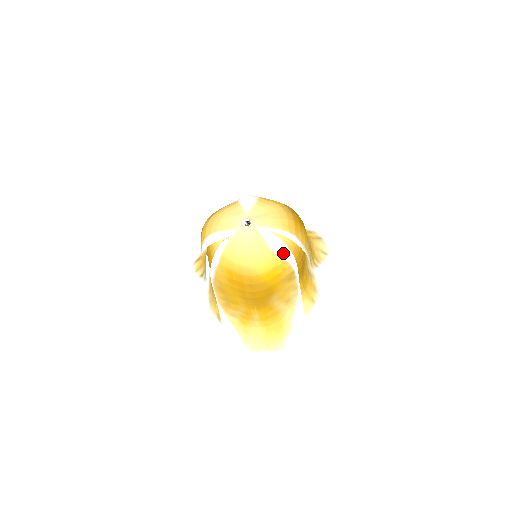
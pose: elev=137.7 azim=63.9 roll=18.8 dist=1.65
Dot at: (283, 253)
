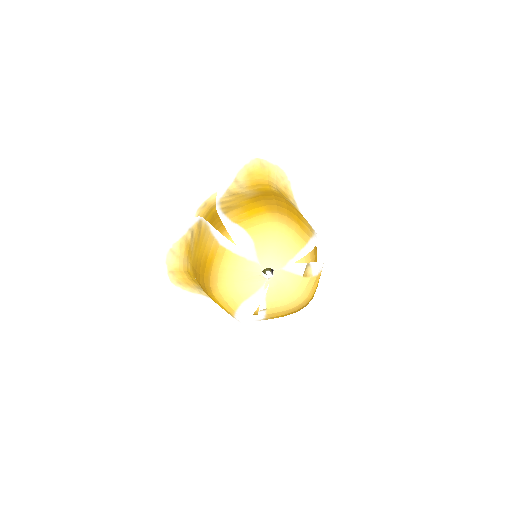
Dot at: (319, 269)
